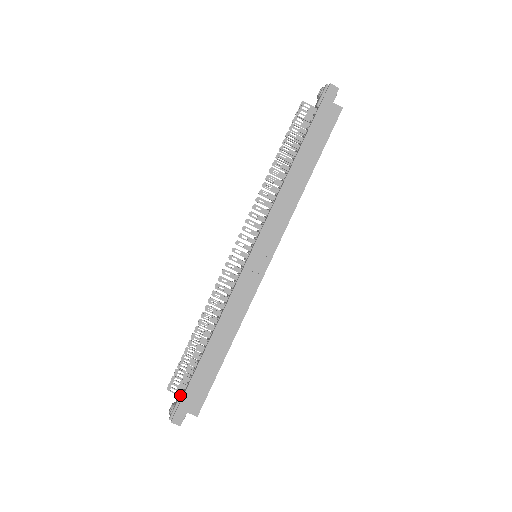
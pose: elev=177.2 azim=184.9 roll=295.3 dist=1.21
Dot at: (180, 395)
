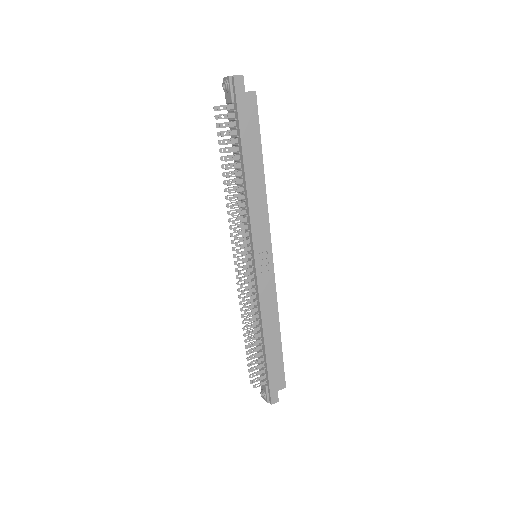
Dot at: (264, 384)
